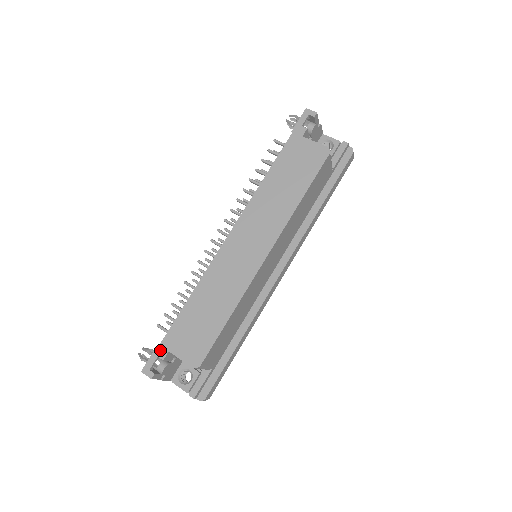
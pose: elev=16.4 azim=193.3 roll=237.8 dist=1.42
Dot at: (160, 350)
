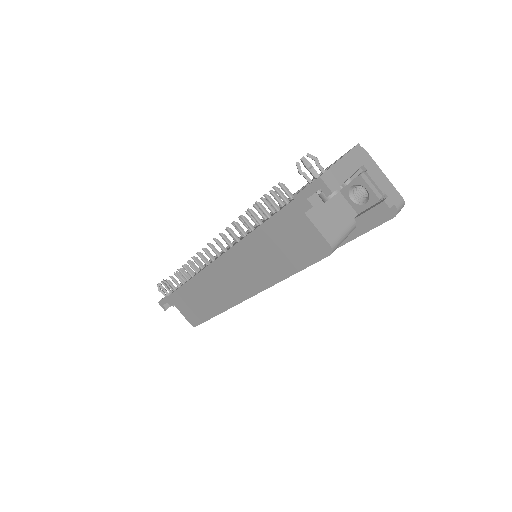
Dot at: (168, 300)
